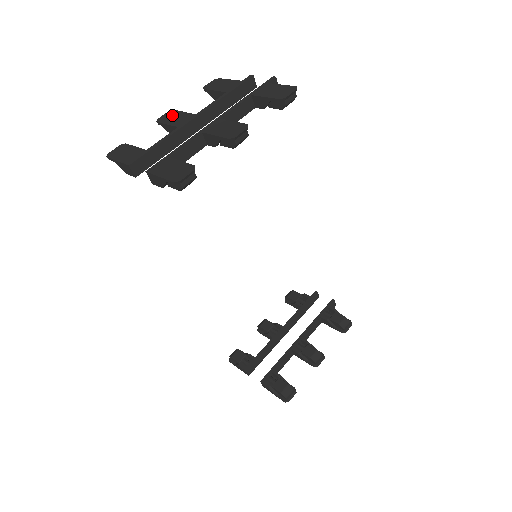
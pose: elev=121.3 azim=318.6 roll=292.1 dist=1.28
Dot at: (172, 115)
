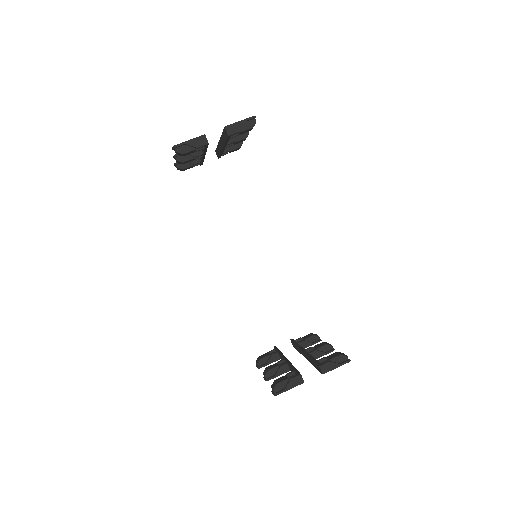
Dot at: occluded
